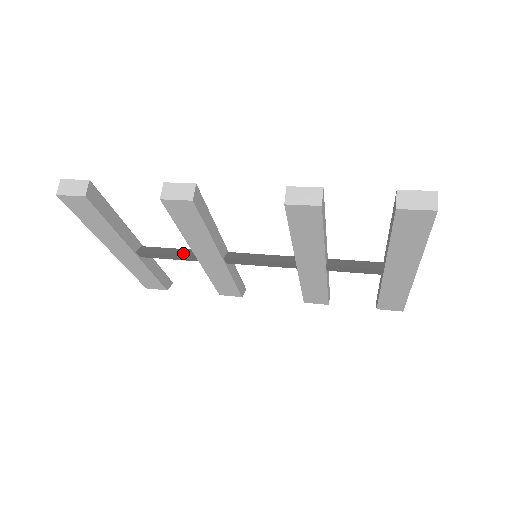
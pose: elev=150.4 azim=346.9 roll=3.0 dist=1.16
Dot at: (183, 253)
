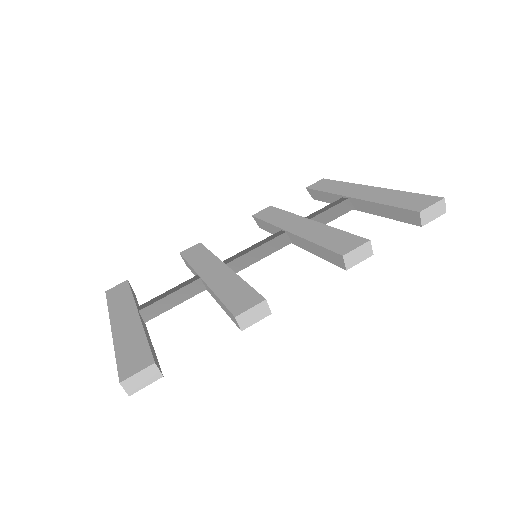
Dot at: (190, 294)
